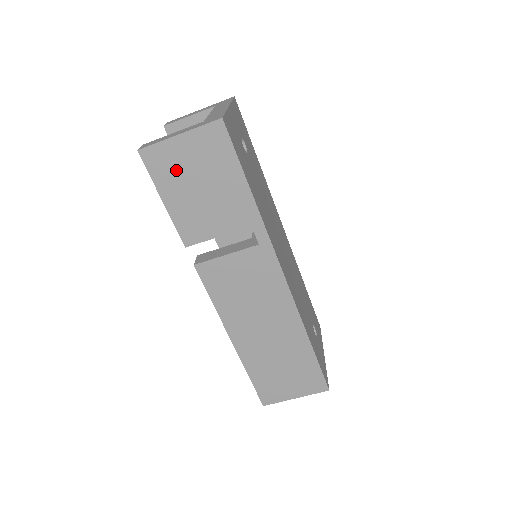
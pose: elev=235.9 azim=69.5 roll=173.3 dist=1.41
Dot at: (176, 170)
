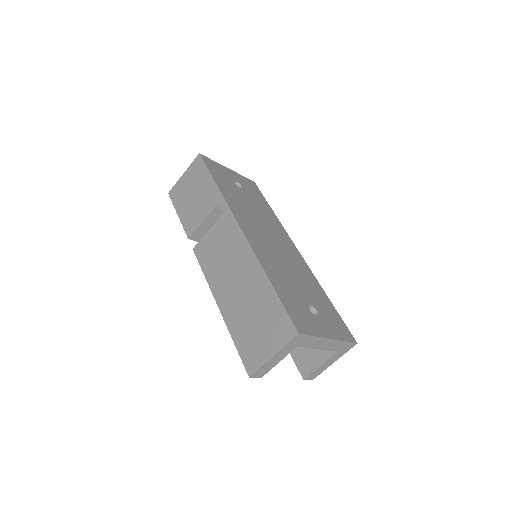
Dot at: (183, 193)
